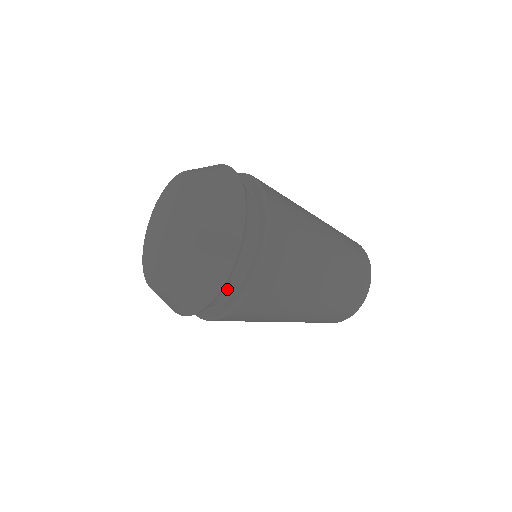
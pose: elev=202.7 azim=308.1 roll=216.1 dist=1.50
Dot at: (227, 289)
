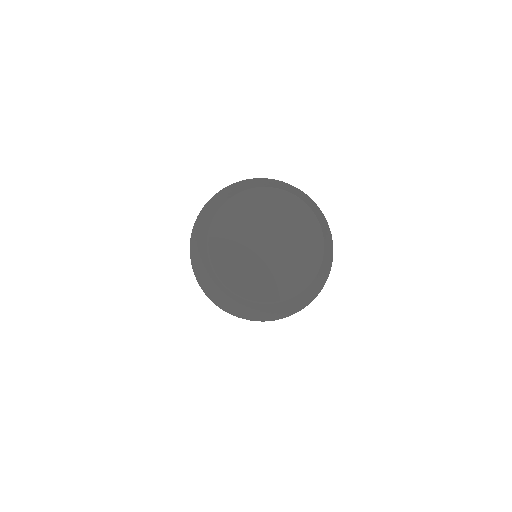
Dot at: occluded
